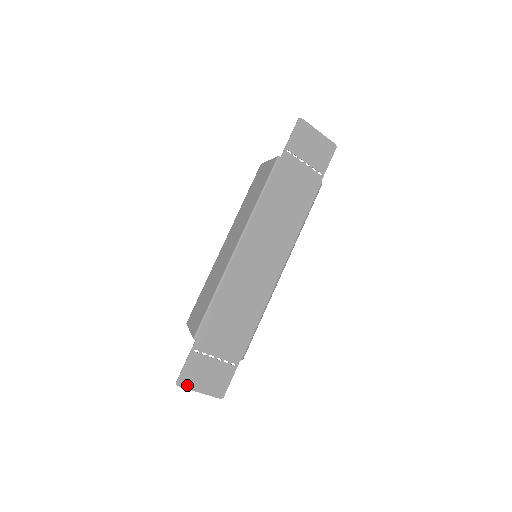
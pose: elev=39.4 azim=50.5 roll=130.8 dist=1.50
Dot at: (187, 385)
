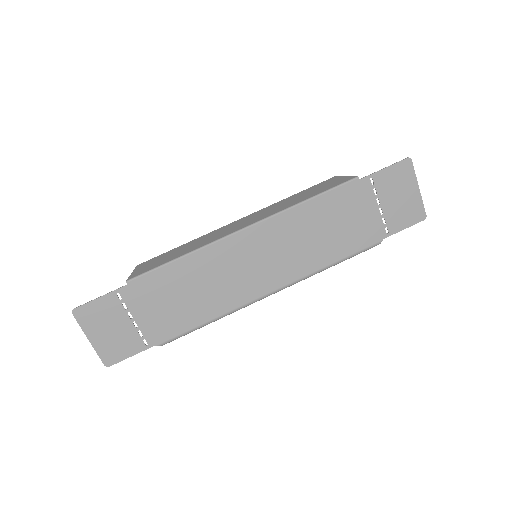
Dot at: (82, 321)
